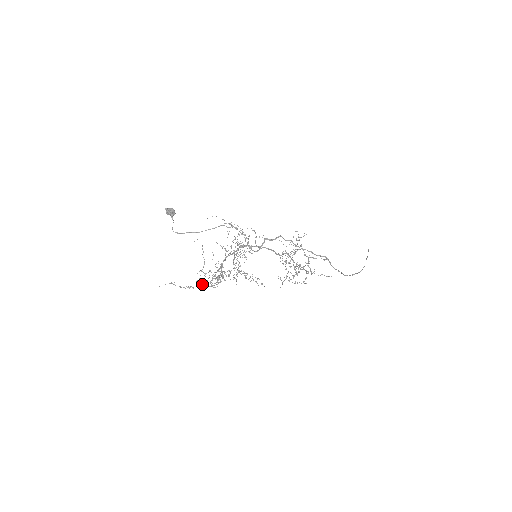
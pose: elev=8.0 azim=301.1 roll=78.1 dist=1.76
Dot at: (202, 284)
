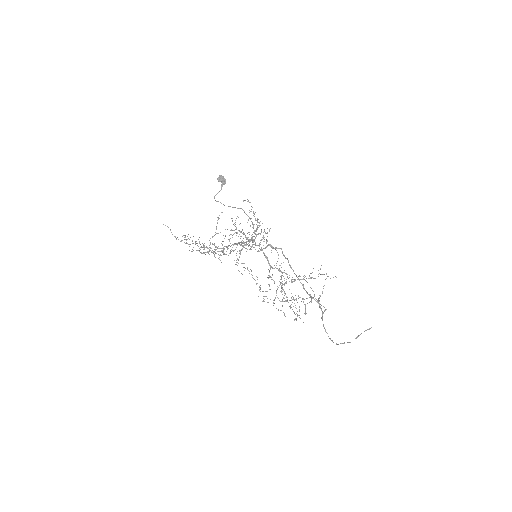
Dot at: (190, 244)
